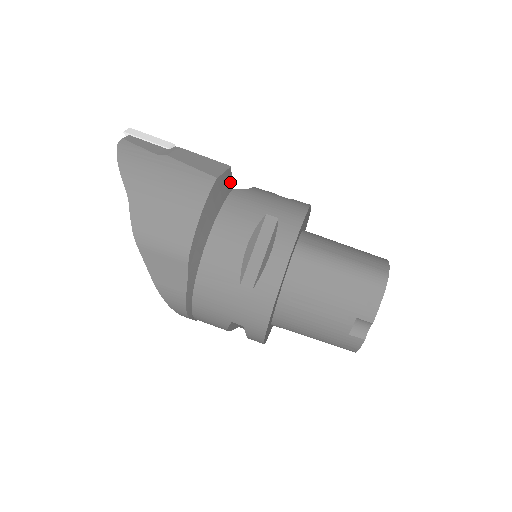
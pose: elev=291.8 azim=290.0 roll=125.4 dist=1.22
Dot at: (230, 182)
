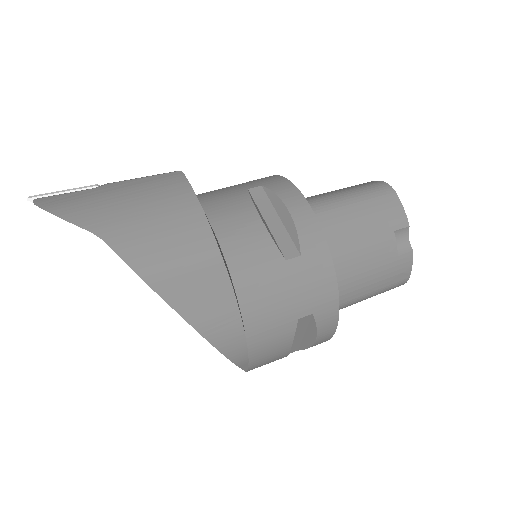
Dot at: occluded
